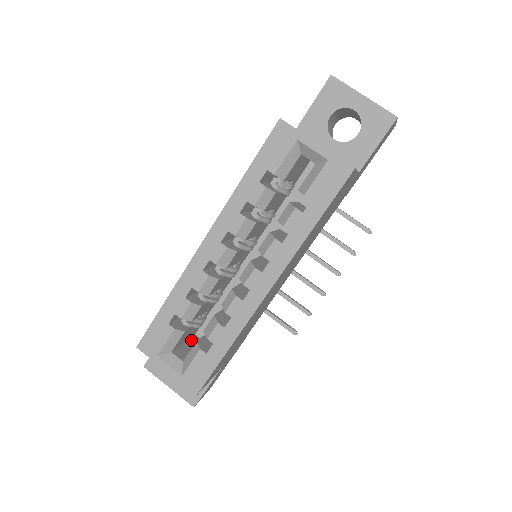
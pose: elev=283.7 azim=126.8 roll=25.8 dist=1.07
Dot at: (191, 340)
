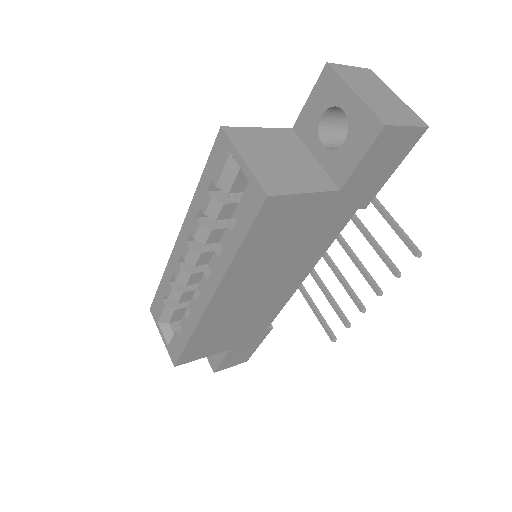
Dot at: occluded
